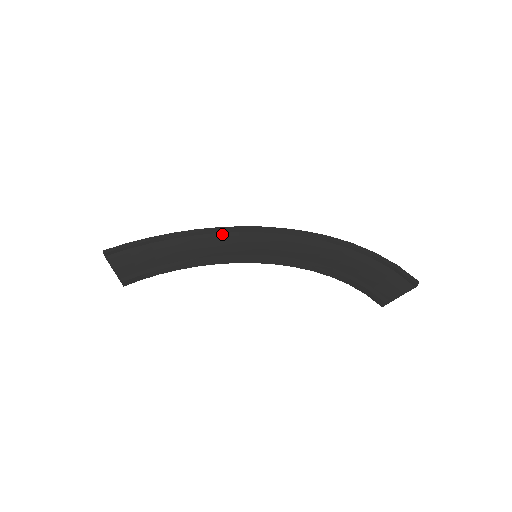
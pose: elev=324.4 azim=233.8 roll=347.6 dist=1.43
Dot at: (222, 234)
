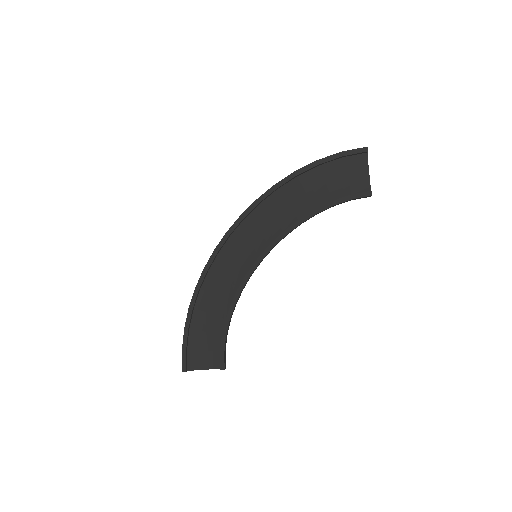
Dot at: (212, 268)
